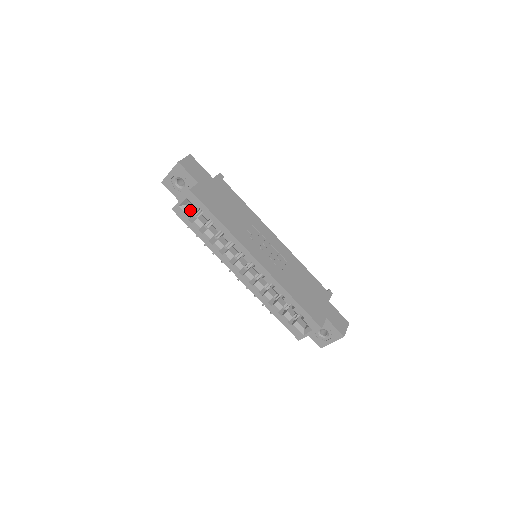
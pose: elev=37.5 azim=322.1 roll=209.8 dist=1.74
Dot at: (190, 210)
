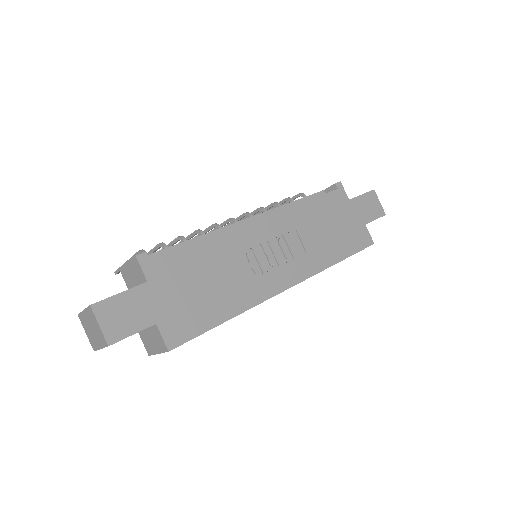
Dot at: occluded
